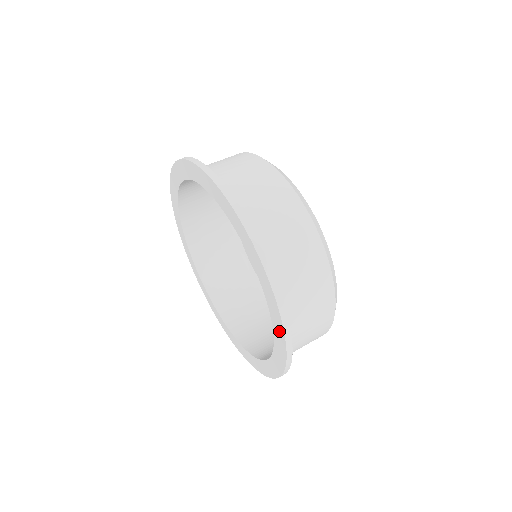
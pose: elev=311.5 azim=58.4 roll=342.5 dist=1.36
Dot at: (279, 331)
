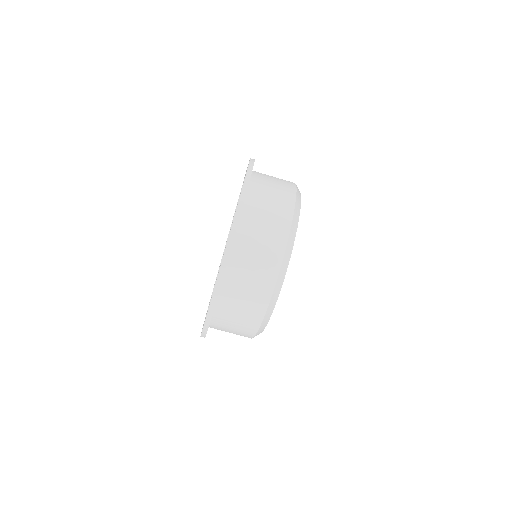
Dot at: occluded
